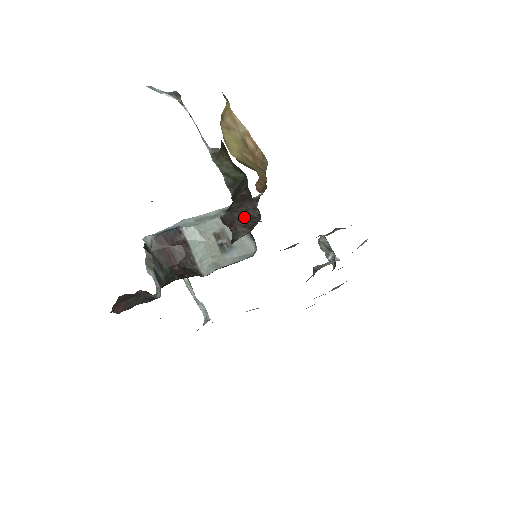
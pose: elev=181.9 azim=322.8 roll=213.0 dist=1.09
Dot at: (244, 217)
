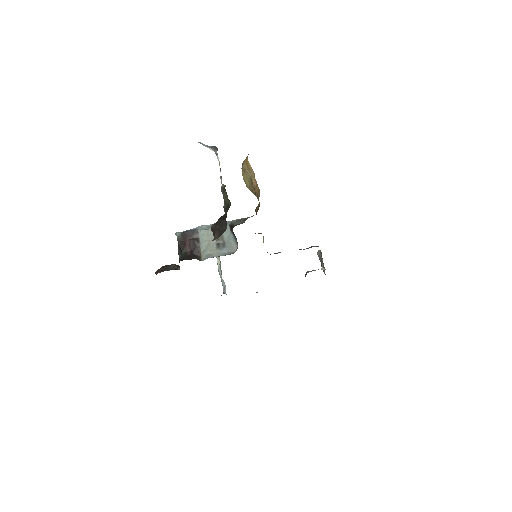
Dot at: (220, 229)
